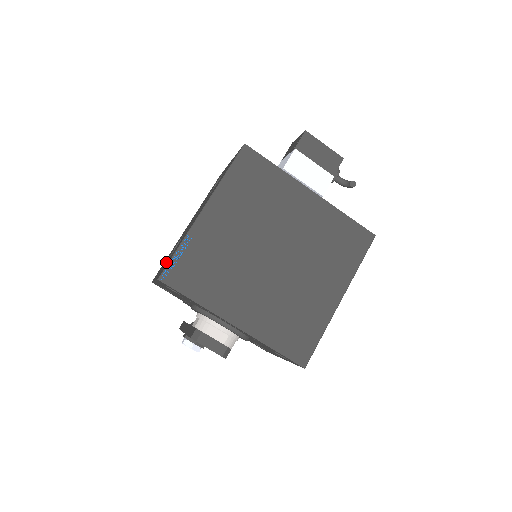
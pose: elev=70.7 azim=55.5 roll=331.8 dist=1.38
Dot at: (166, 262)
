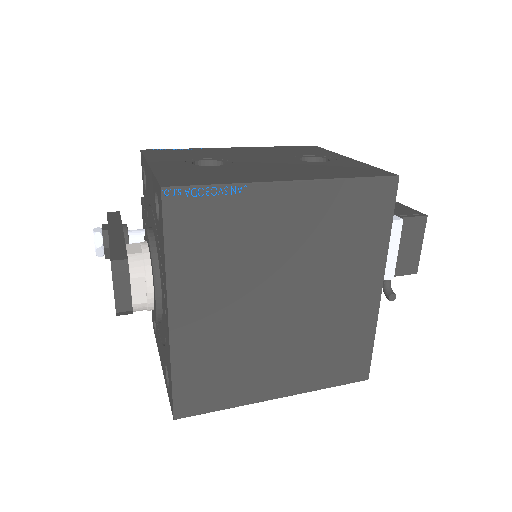
Dot at: (185, 167)
